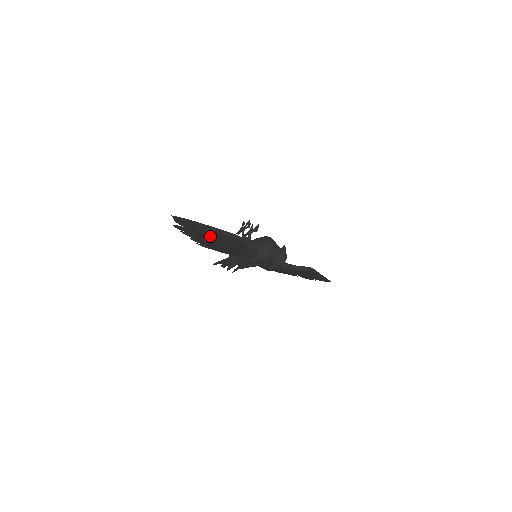
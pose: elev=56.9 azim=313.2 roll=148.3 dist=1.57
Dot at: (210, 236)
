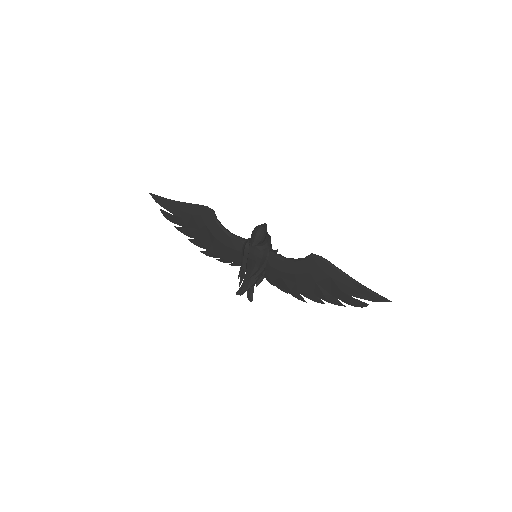
Dot at: (187, 216)
